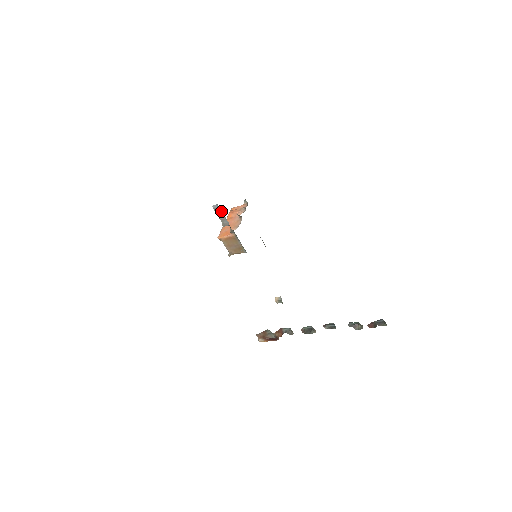
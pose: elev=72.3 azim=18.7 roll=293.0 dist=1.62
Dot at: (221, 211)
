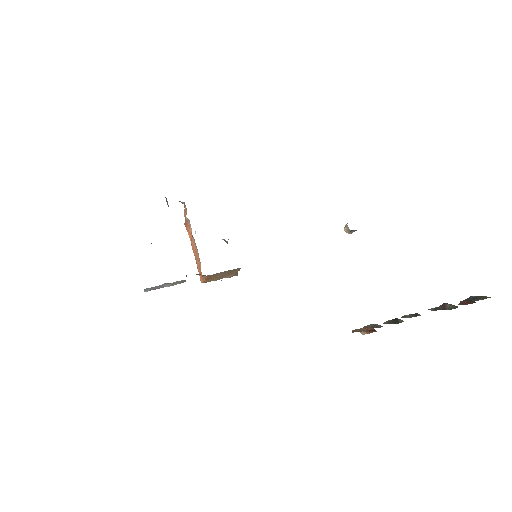
Dot at: (157, 286)
